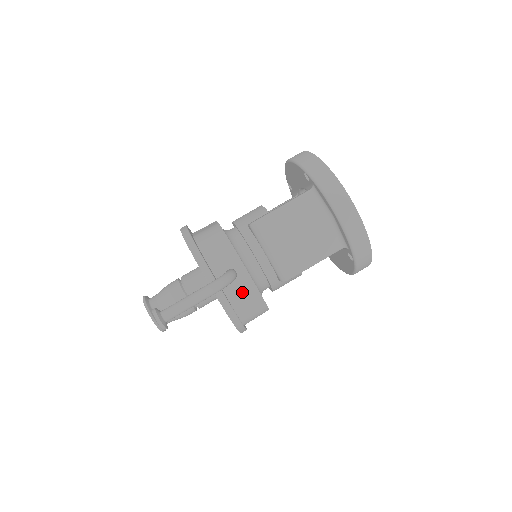
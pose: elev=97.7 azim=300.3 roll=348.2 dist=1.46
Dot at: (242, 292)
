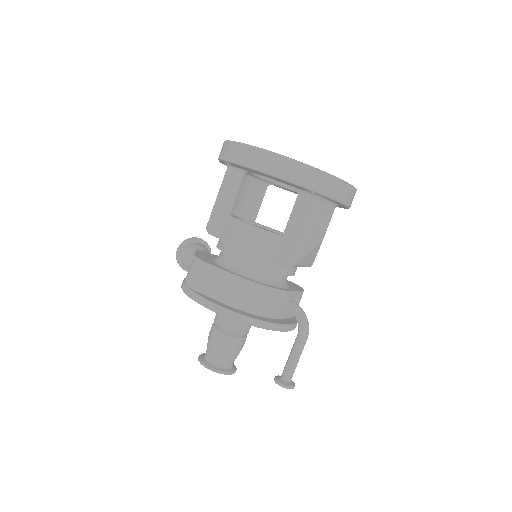
Dot at: occluded
